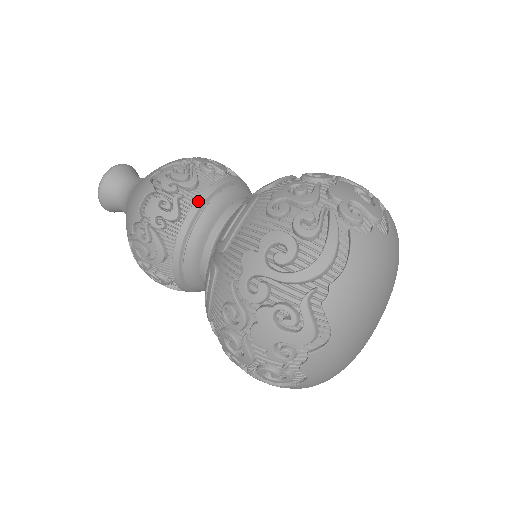
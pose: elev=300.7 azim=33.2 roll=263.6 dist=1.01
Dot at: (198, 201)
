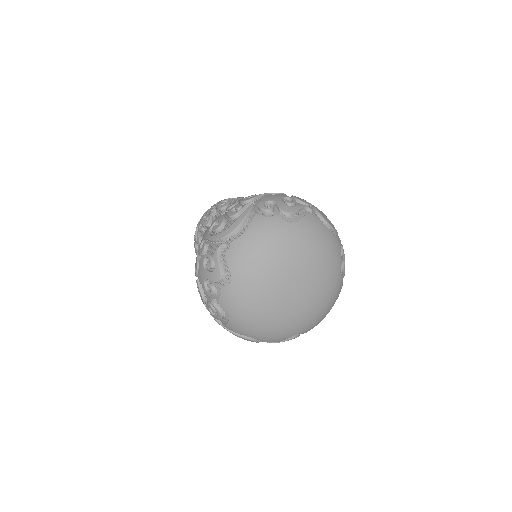
Dot at: occluded
